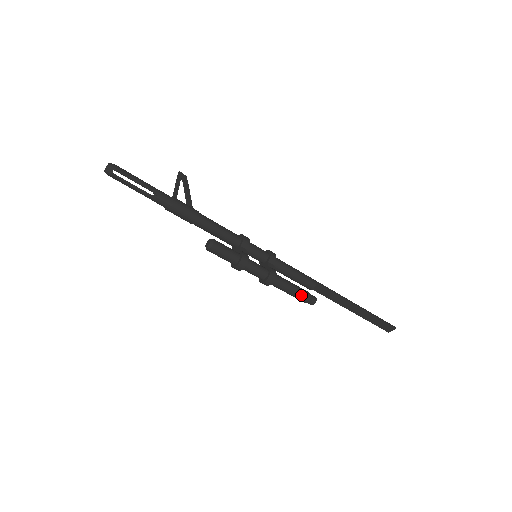
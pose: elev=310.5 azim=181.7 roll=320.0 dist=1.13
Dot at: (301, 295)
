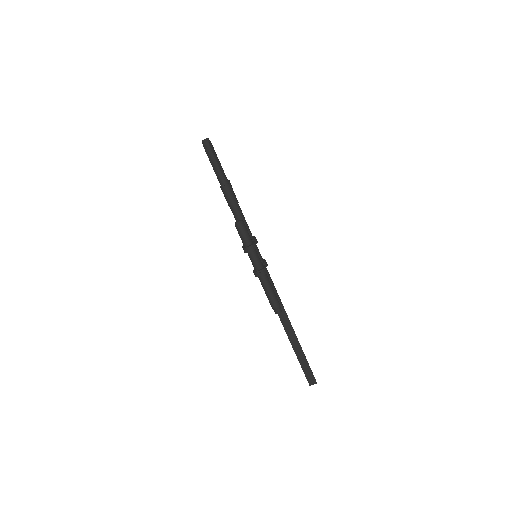
Dot at: (275, 299)
